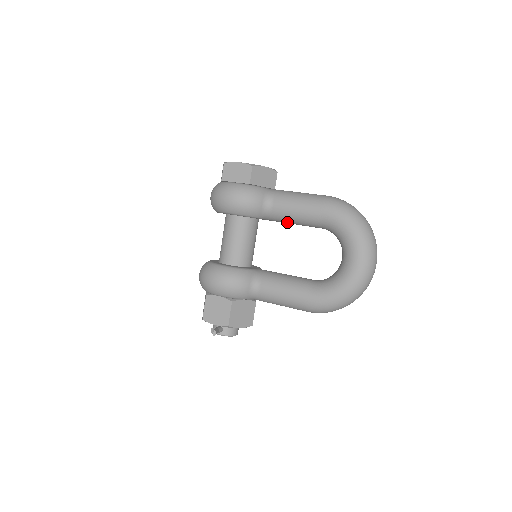
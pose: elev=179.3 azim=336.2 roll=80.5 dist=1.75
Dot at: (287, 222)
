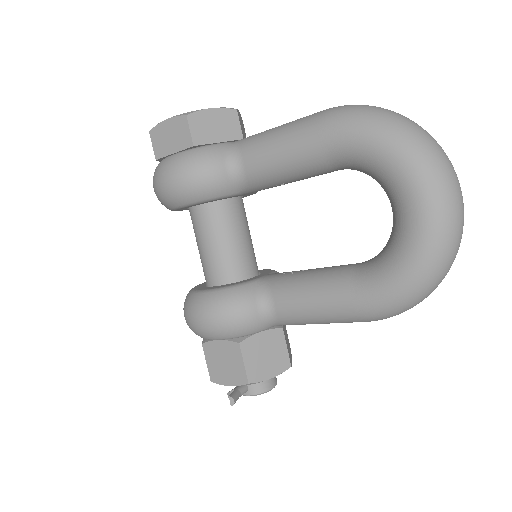
Dot at: (278, 183)
